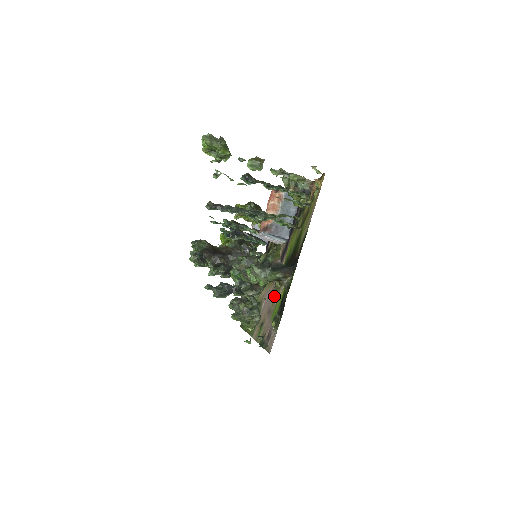
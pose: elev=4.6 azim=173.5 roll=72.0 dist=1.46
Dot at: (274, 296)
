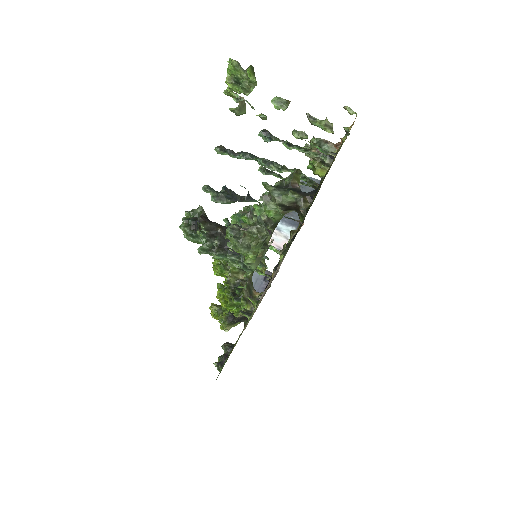
Dot at: occluded
